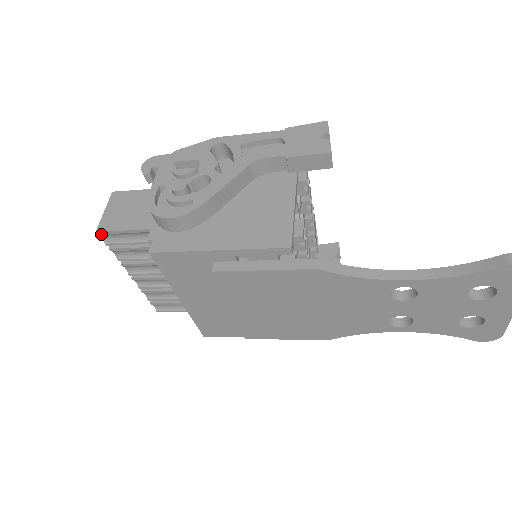
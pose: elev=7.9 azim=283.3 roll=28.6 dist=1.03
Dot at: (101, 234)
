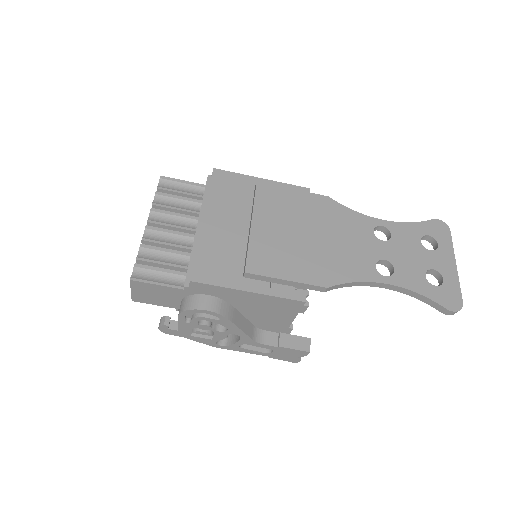
Dot at: (162, 179)
